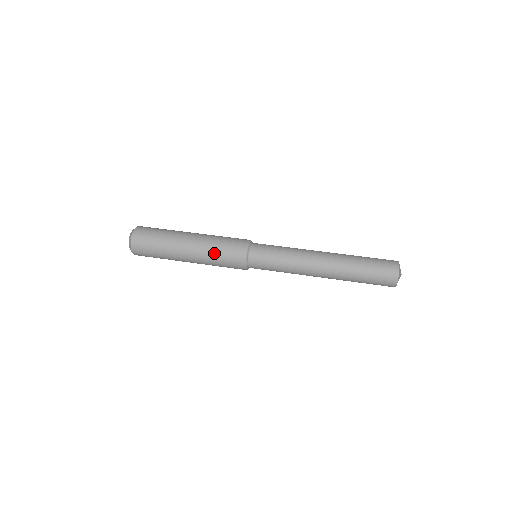
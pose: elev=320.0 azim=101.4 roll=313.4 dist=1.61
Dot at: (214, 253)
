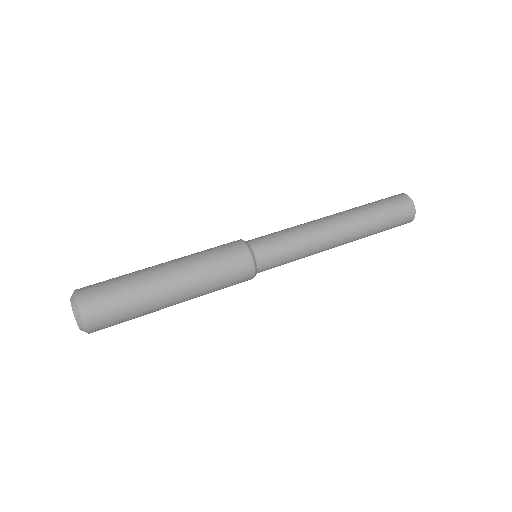
Dot at: (209, 269)
